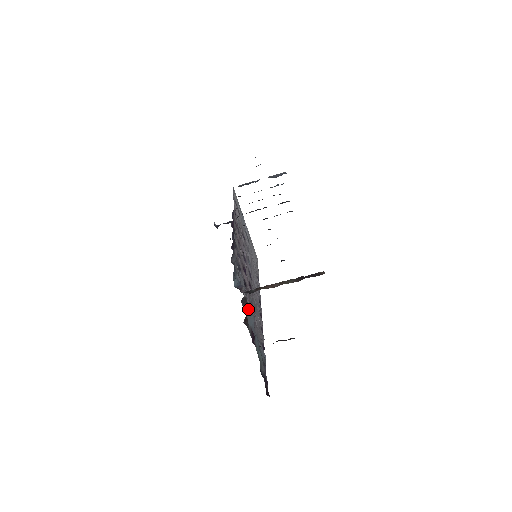
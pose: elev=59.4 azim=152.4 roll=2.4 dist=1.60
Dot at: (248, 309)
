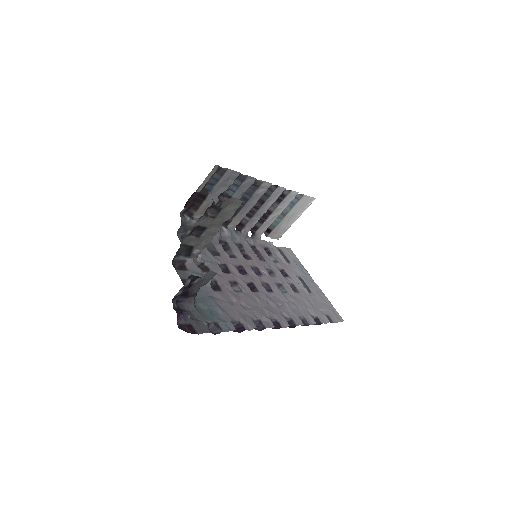
Dot at: occluded
